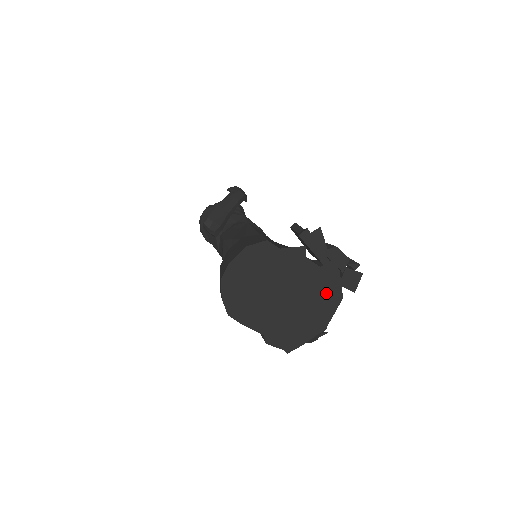
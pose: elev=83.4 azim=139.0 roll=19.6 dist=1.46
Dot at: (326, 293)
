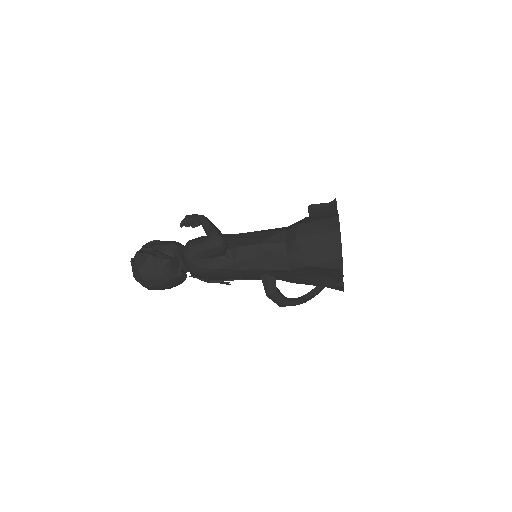
Dot at: occluded
